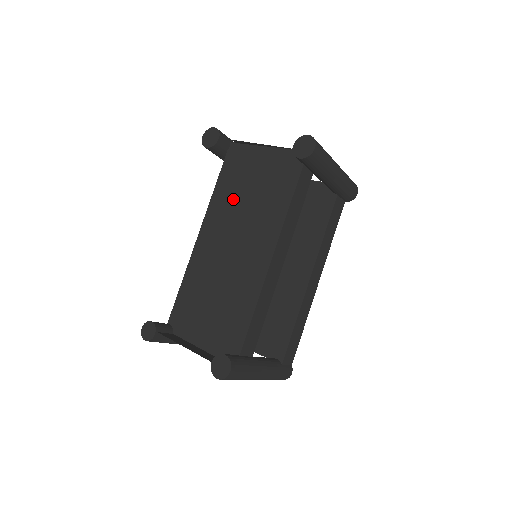
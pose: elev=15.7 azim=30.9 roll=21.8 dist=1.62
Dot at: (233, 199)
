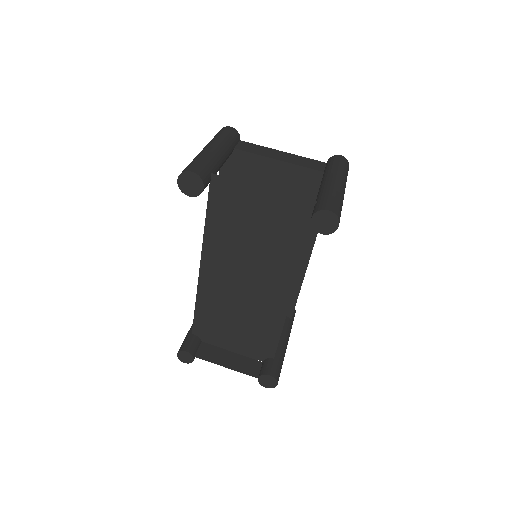
Dot at: (234, 239)
